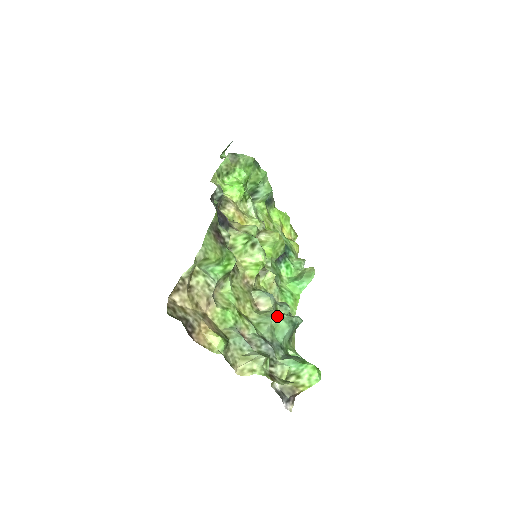
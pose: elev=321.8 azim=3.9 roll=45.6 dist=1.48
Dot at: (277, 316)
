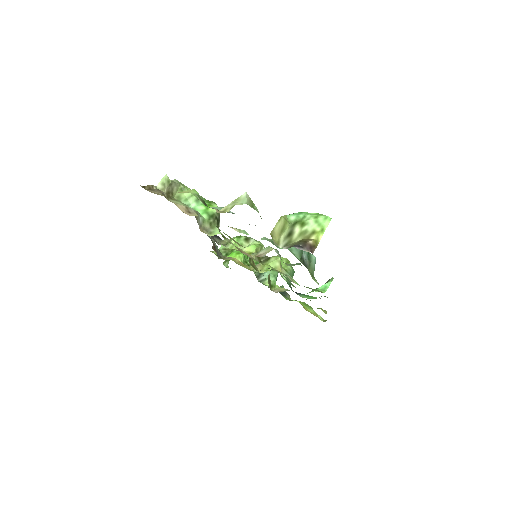
Dot at: occluded
